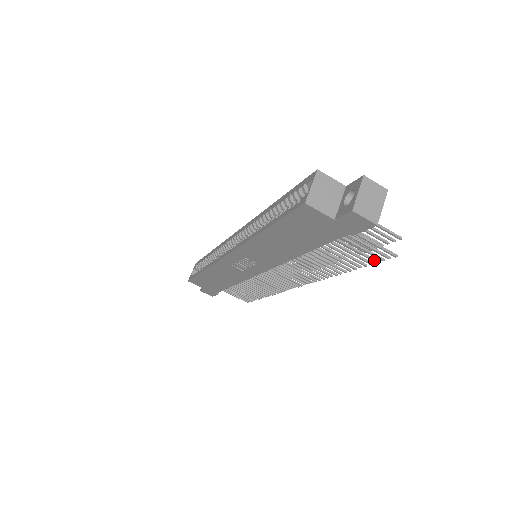
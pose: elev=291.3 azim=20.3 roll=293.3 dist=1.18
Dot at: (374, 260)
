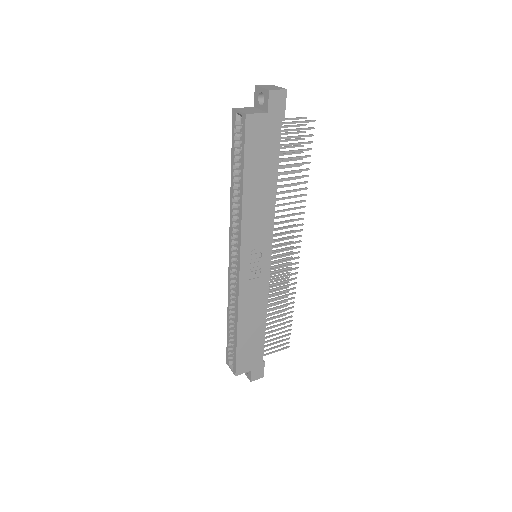
Dot at: (309, 142)
